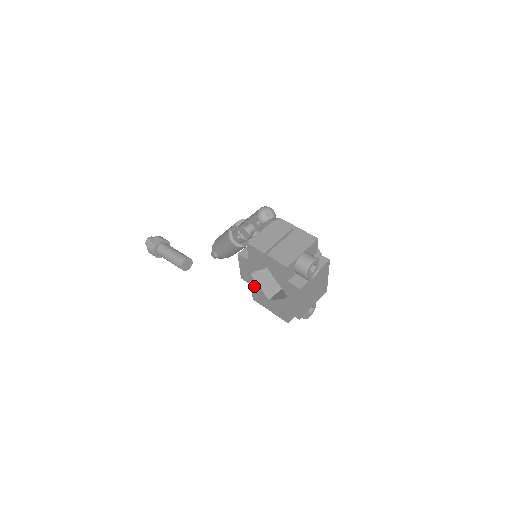
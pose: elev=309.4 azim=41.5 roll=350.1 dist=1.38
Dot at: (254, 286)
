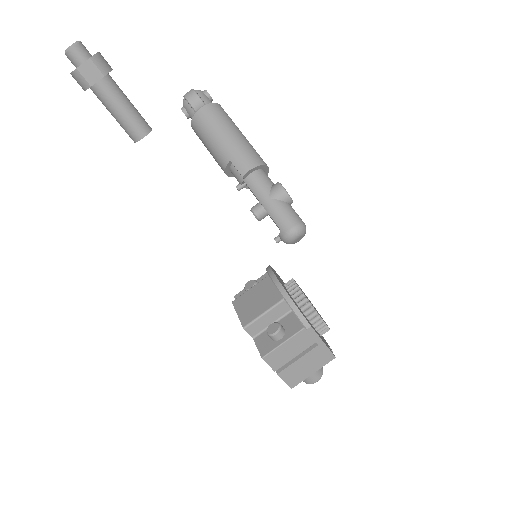
Dot at: occluded
